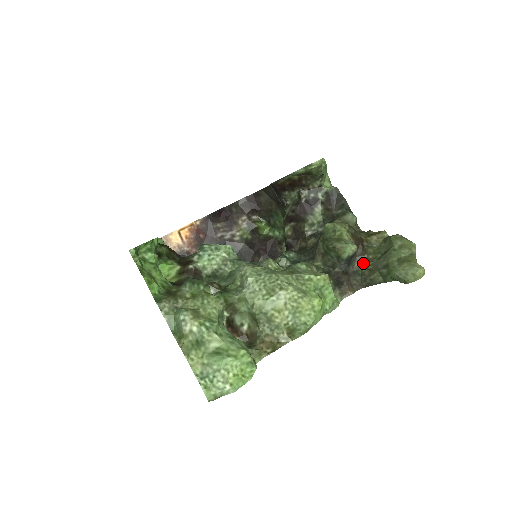
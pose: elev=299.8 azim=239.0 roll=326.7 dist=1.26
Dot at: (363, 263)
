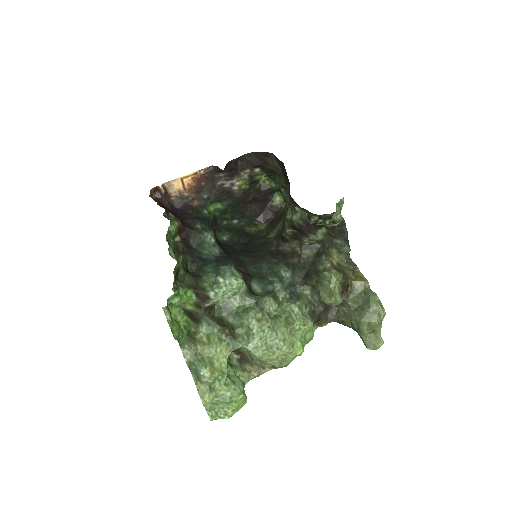
Dot at: (342, 304)
